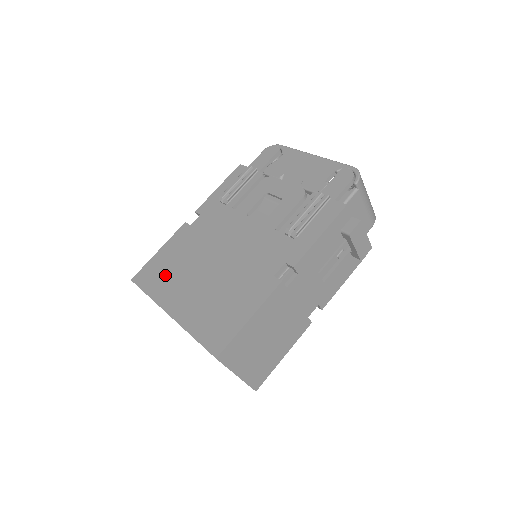
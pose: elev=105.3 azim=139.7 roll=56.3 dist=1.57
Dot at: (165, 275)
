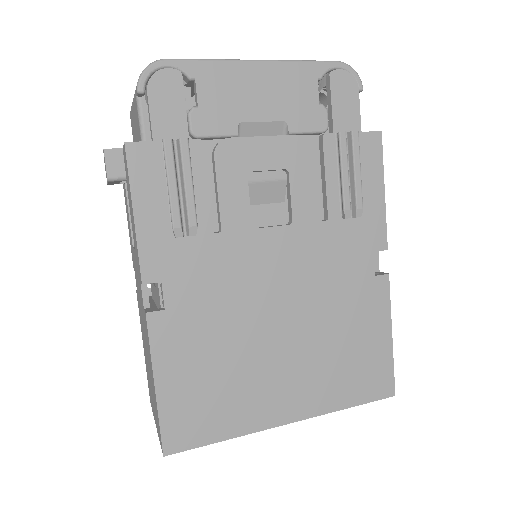
Dot at: (221, 399)
